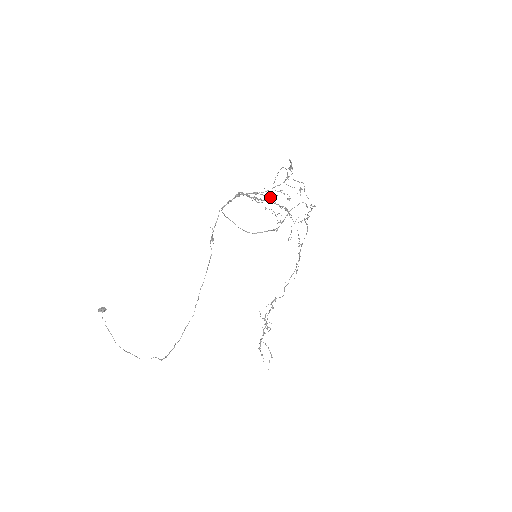
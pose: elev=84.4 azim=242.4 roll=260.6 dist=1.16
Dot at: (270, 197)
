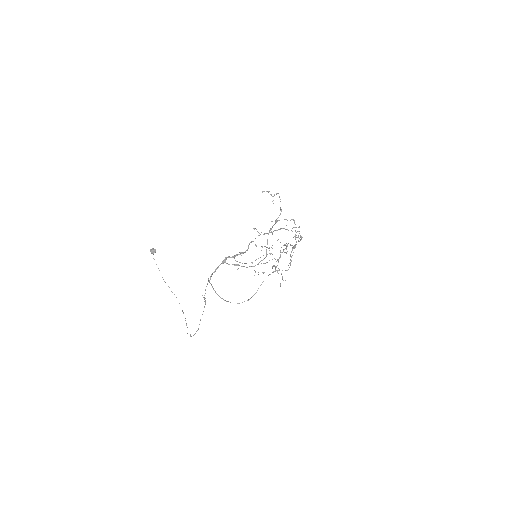
Dot at: (273, 200)
